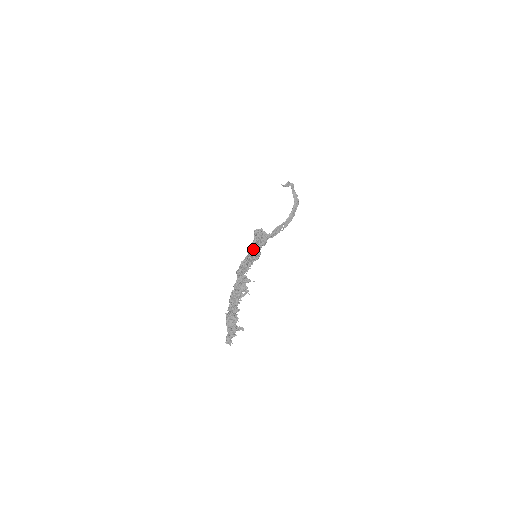
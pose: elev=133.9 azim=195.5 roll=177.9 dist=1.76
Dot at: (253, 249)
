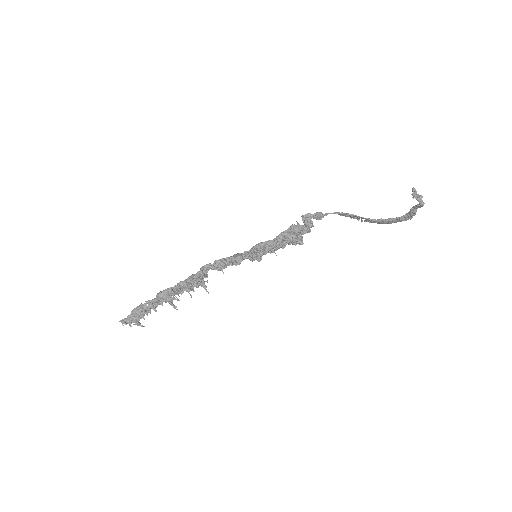
Dot at: (254, 254)
